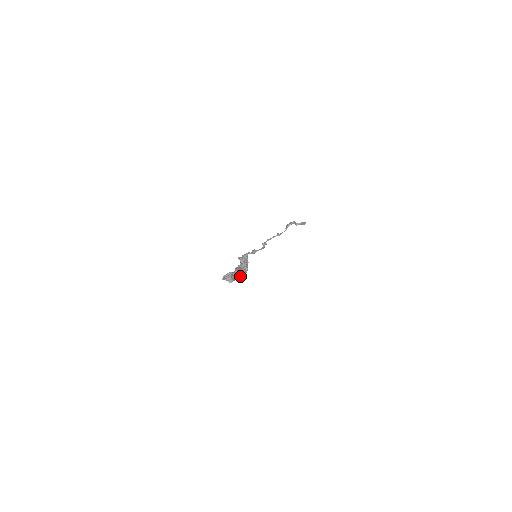
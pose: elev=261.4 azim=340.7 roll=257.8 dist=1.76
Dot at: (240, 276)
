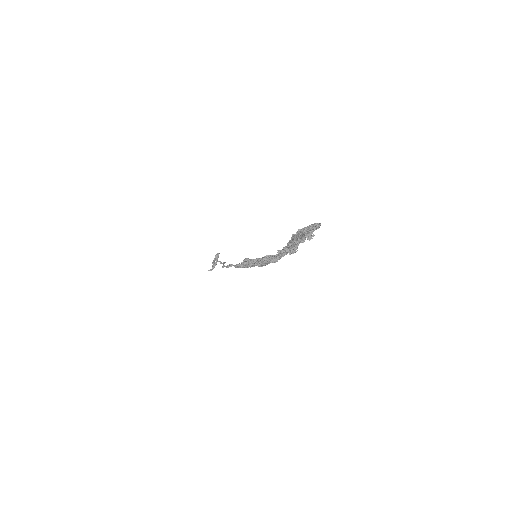
Dot at: occluded
